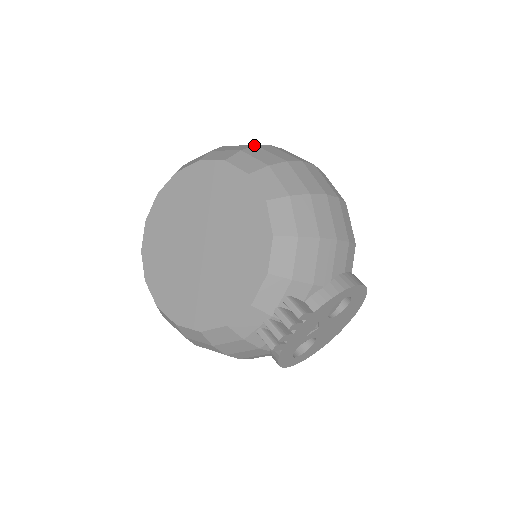
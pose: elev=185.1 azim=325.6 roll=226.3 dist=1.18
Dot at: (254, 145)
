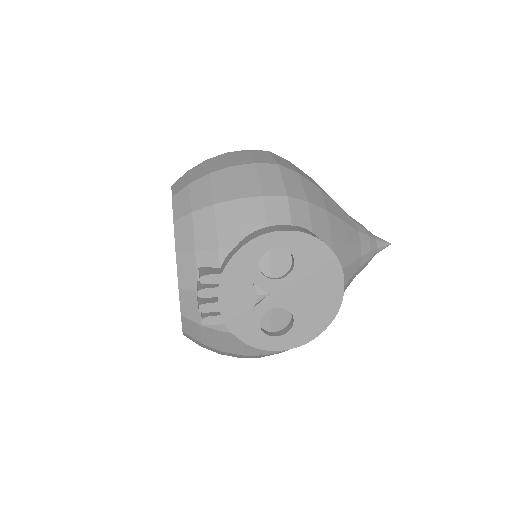
Dot at: occluded
